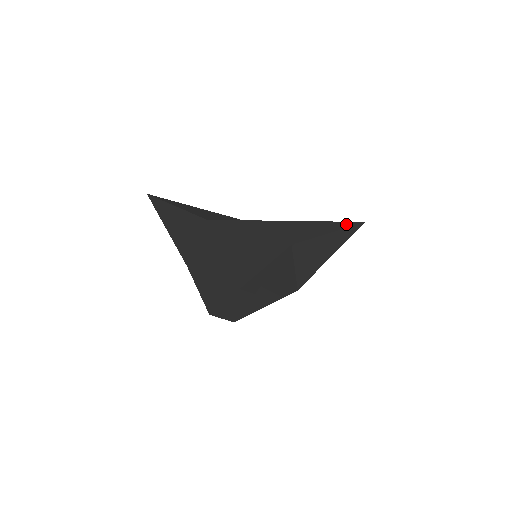
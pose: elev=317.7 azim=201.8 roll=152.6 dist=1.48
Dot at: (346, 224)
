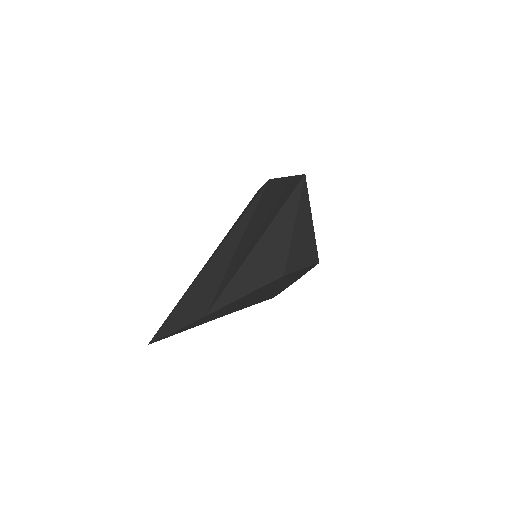
Dot at: (294, 197)
